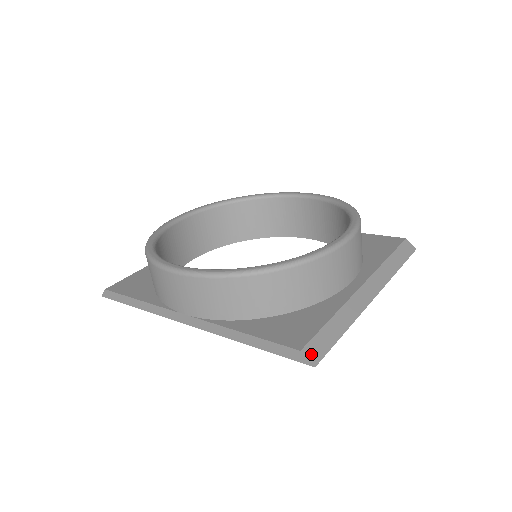
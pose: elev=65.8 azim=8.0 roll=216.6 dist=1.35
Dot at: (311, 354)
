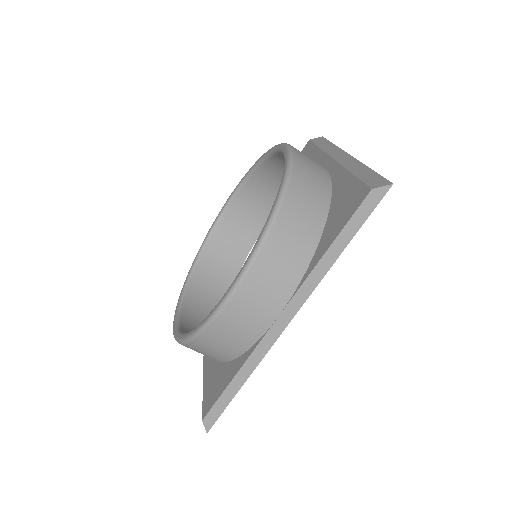
Dot at: (379, 185)
